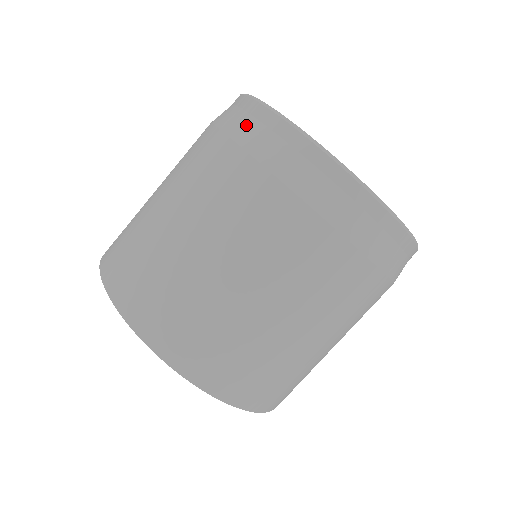
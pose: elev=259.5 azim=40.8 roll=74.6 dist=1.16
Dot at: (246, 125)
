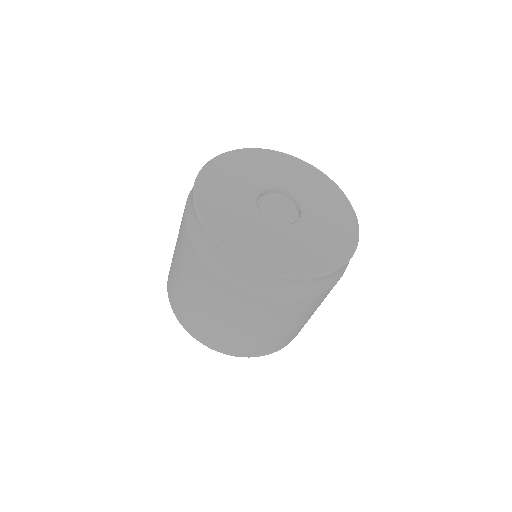
Dot at: (276, 289)
